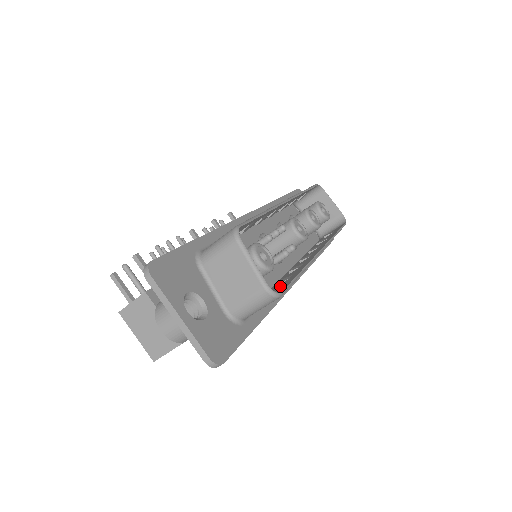
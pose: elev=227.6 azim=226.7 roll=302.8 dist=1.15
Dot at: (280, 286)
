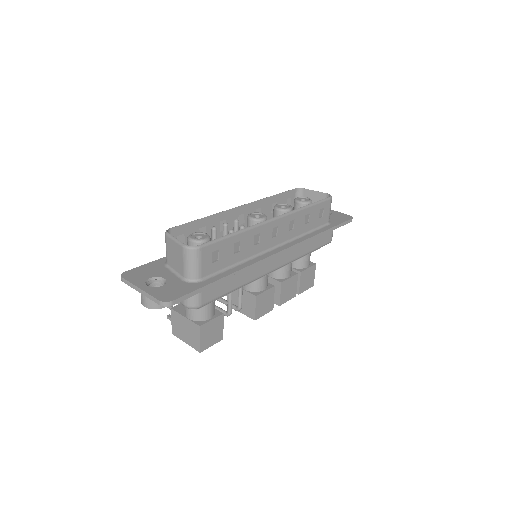
Dot at: (223, 249)
